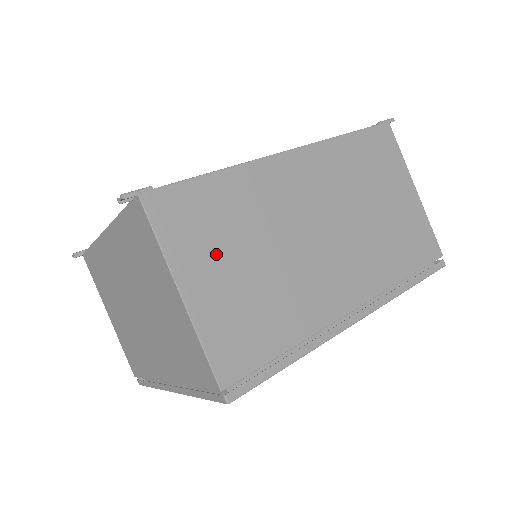
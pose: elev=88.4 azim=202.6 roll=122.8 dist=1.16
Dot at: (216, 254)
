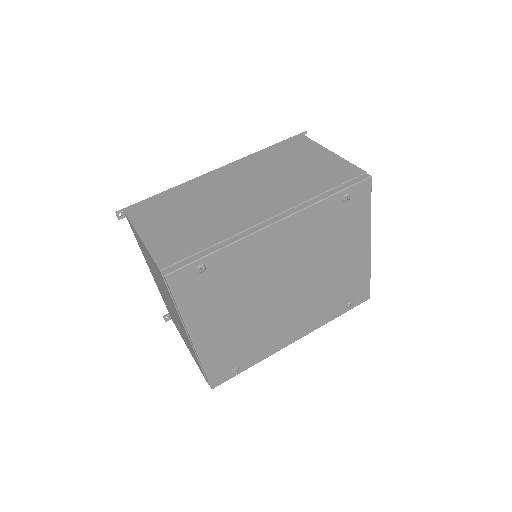
Dot at: (164, 218)
